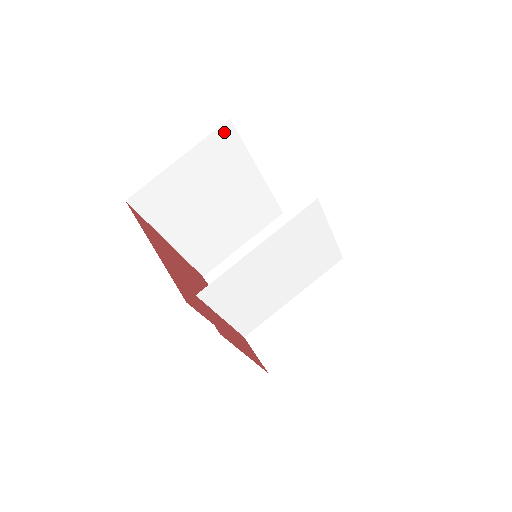
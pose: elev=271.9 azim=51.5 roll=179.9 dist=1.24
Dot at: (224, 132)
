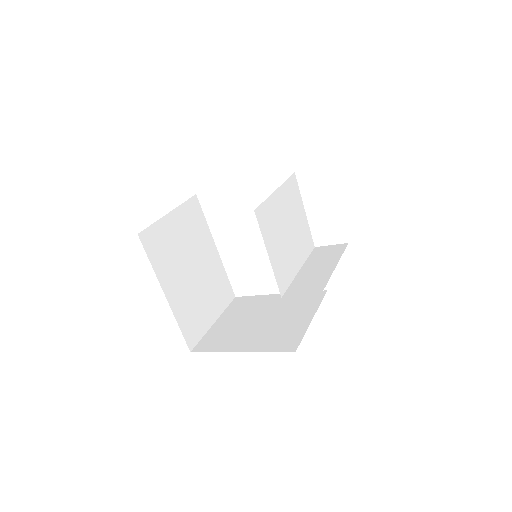
Dot at: (194, 203)
